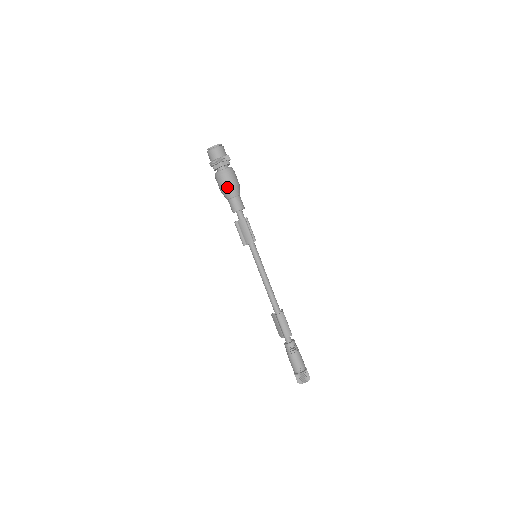
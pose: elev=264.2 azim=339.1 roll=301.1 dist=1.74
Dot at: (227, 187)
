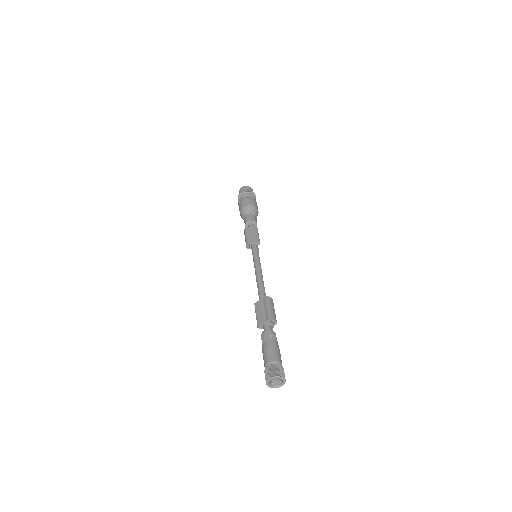
Dot at: (251, 204)
